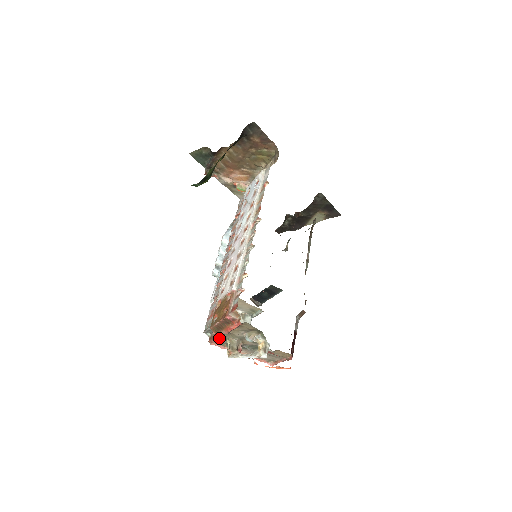
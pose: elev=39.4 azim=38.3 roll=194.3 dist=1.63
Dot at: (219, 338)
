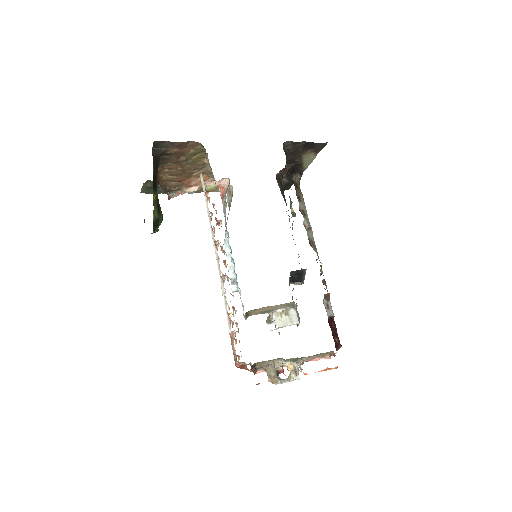
Dot at: occluded
